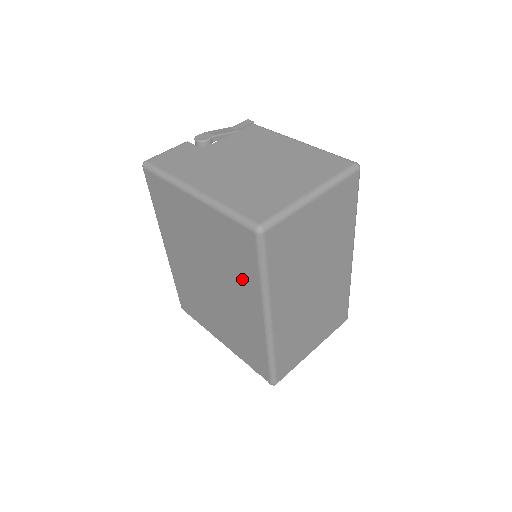
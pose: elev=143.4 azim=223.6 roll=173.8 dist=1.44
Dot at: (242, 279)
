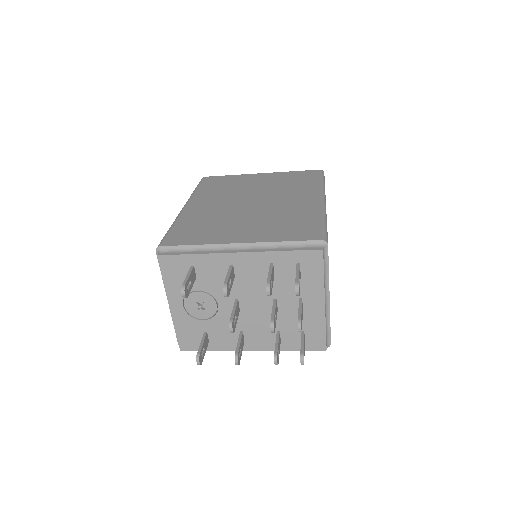
Dot at: (301, 188)
